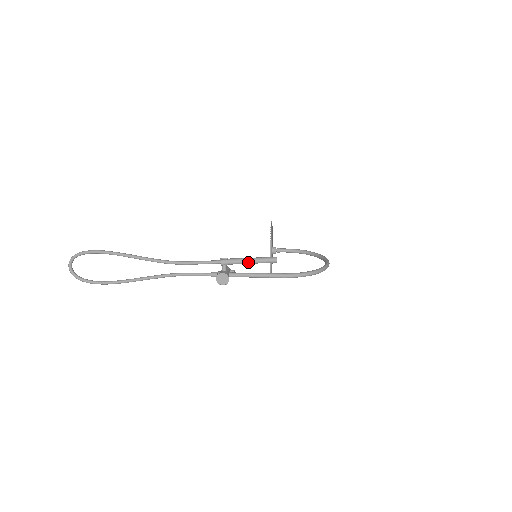
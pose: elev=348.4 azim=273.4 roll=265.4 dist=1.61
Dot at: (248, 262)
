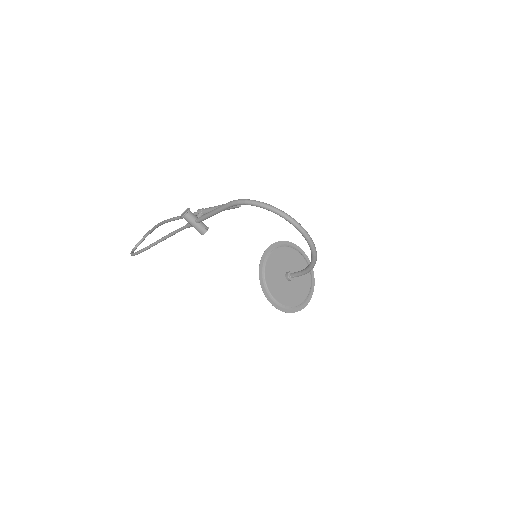
Dot at: (216, 207)
